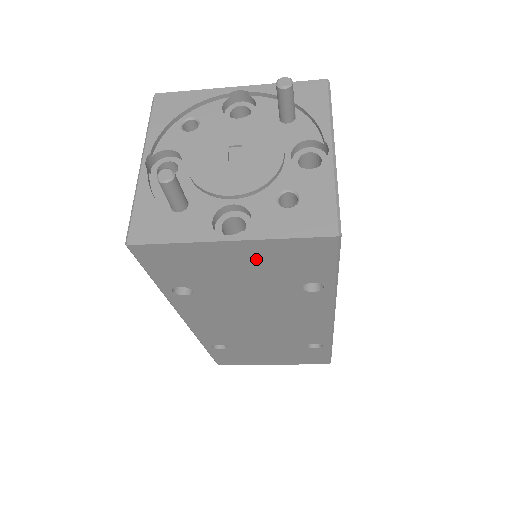
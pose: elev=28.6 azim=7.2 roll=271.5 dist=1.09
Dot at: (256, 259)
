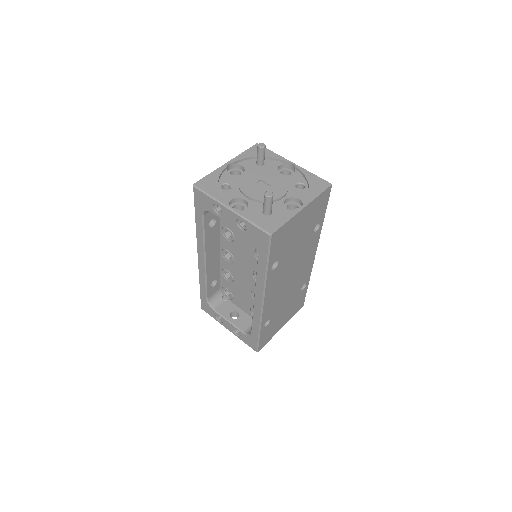
Dot at: (307, 217)
